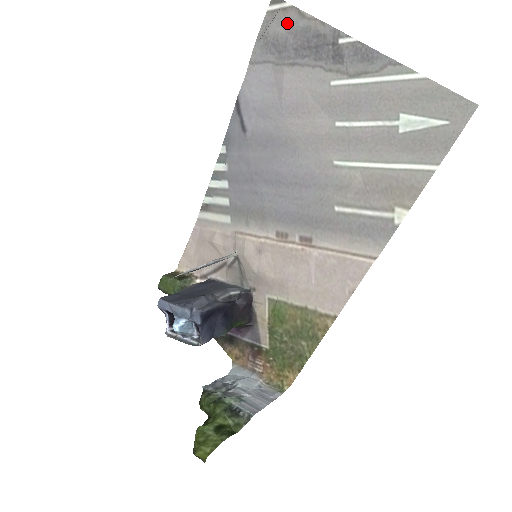
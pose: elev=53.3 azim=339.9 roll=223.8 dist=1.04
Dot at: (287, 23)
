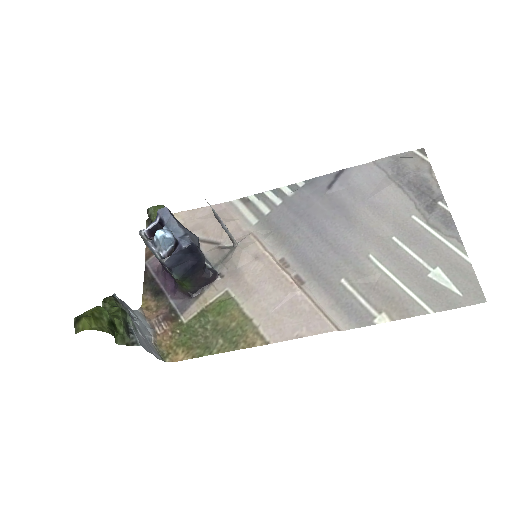
Dot at: (418, 166)
